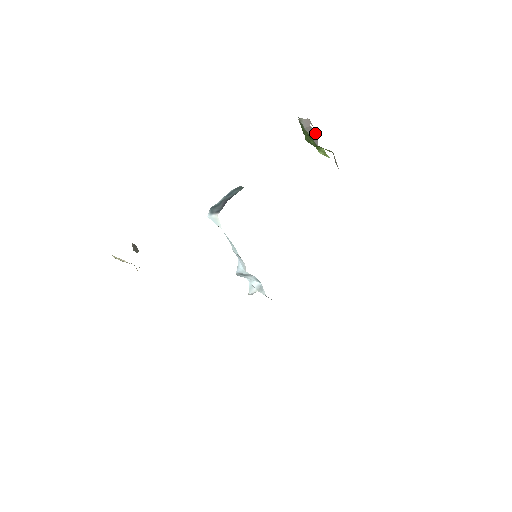
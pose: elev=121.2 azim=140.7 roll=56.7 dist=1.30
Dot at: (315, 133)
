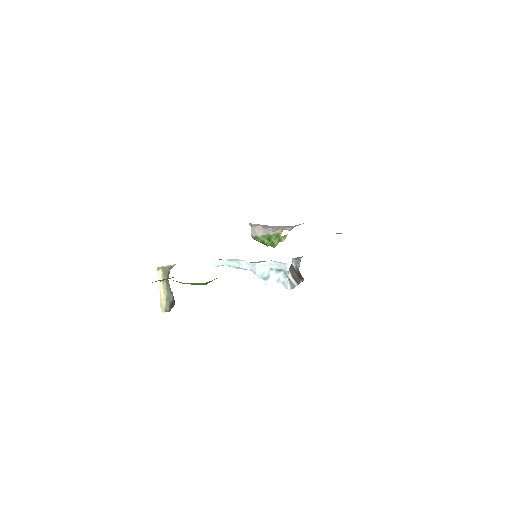
Dot at: (259, 227)
